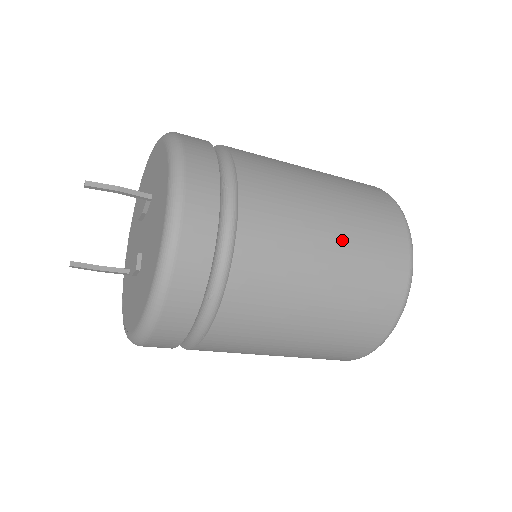
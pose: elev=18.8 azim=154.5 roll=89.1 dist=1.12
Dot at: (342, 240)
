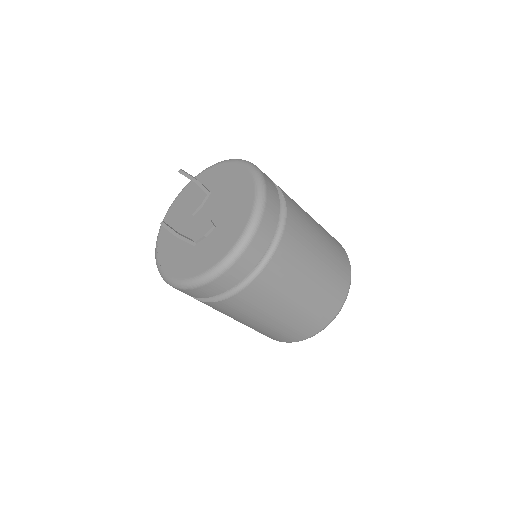
Dot at: (318, 224)
